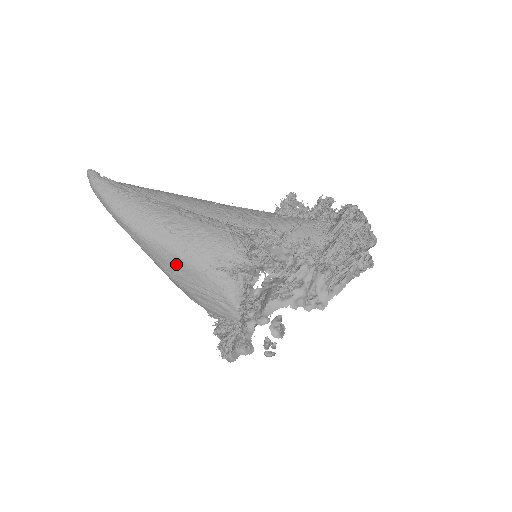
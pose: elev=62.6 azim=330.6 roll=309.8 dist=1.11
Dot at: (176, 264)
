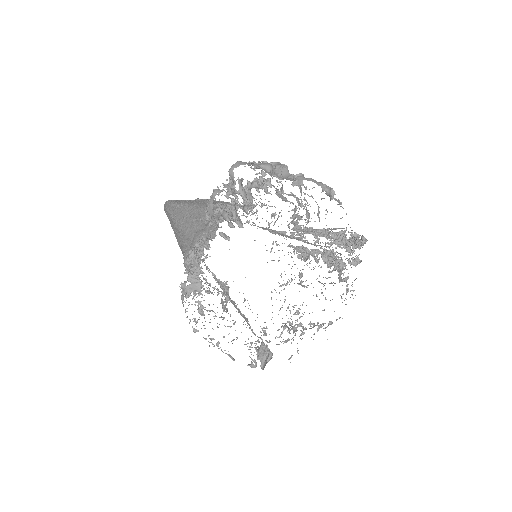
Dot at: (188, 211)
